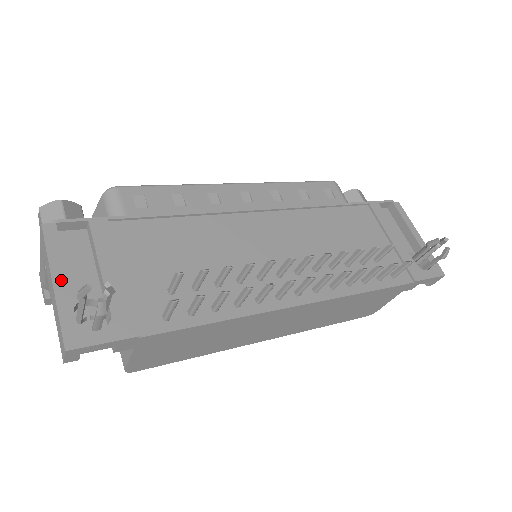
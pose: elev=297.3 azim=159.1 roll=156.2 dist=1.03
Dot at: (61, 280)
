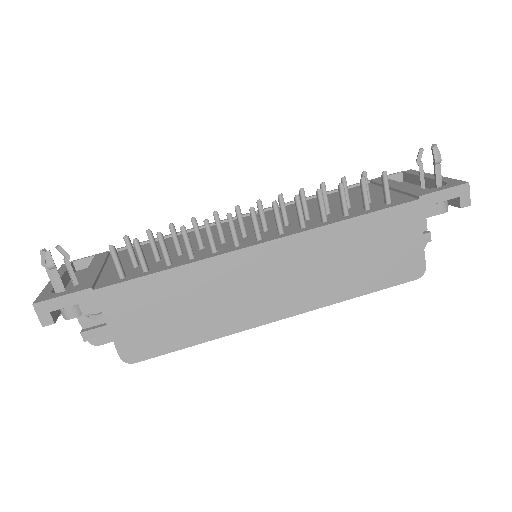
Dot at: occluded
